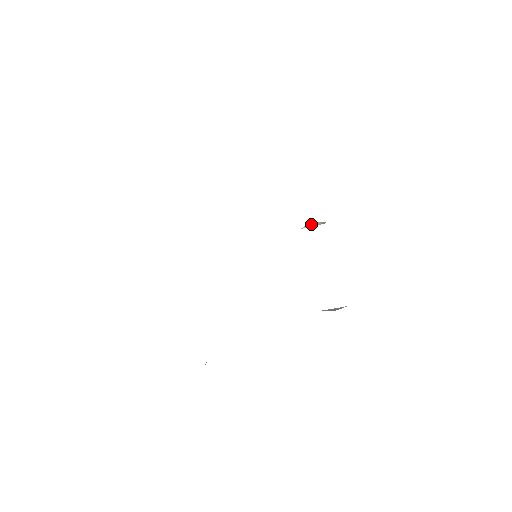
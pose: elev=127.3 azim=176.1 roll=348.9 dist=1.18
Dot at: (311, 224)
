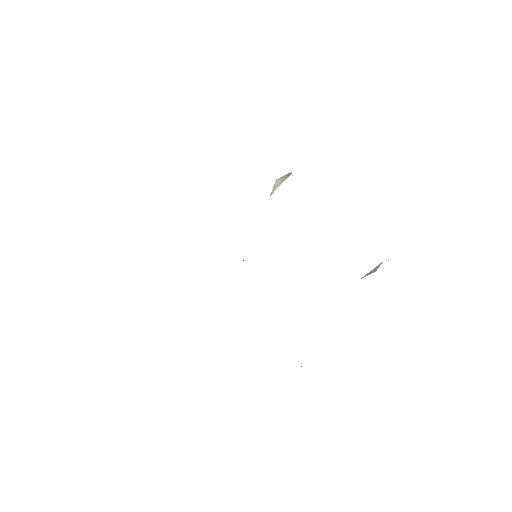
Dot at: (277, 184)
